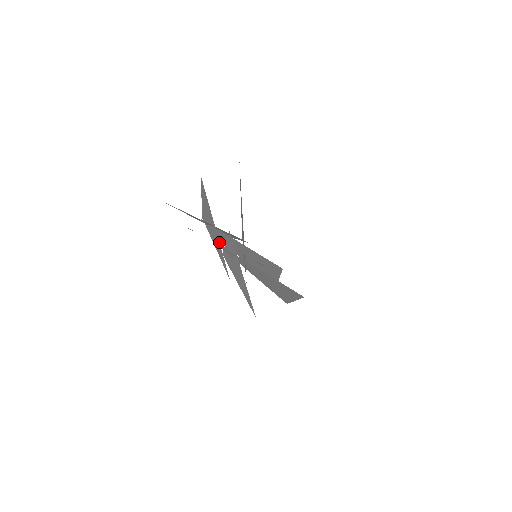
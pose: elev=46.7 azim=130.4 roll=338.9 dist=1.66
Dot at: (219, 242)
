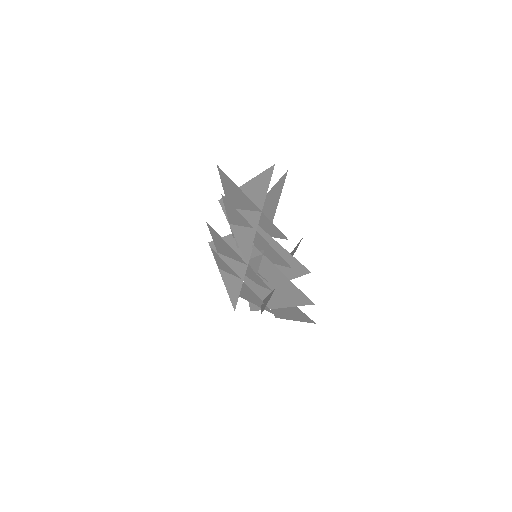
Dot at: occluded
